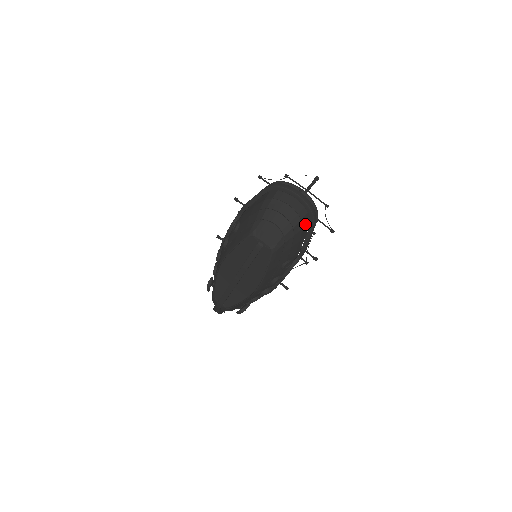
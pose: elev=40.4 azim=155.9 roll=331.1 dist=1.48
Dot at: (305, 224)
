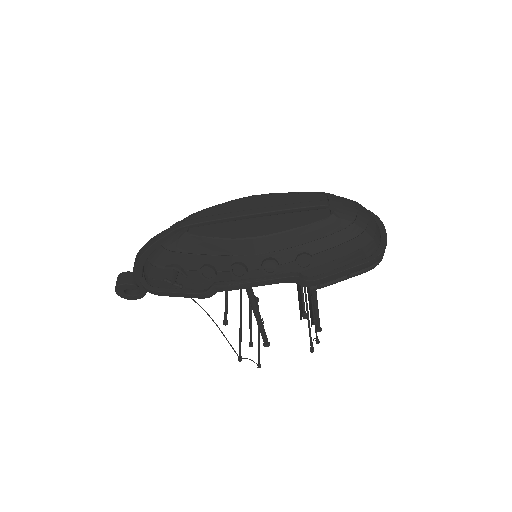
Dot at: (366, 251)
